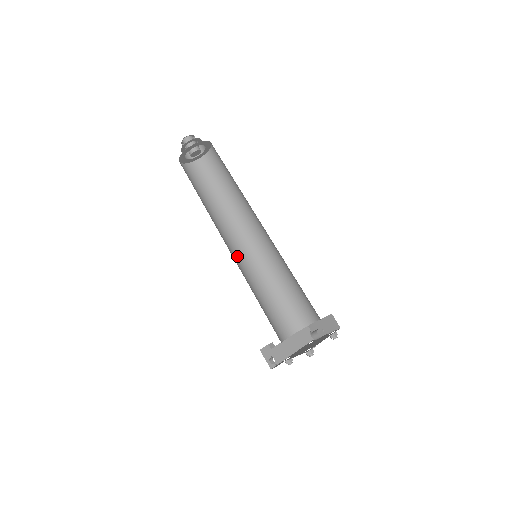
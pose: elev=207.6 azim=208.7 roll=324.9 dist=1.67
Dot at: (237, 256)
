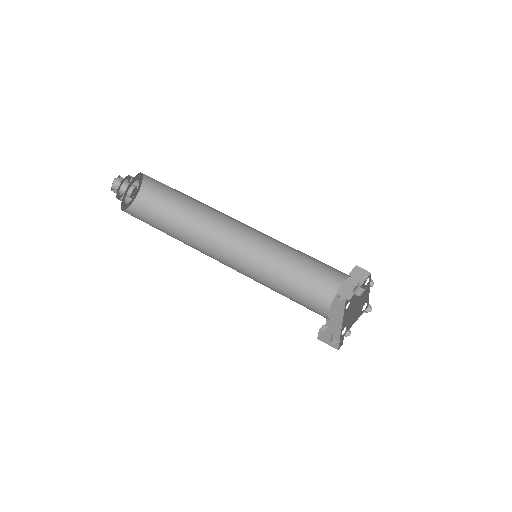
Dot at: (235, 268)
